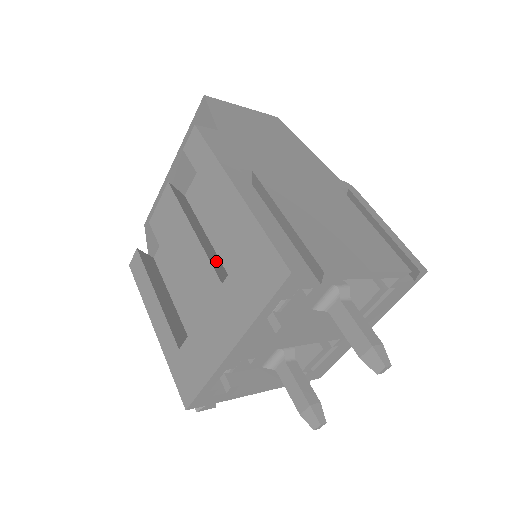
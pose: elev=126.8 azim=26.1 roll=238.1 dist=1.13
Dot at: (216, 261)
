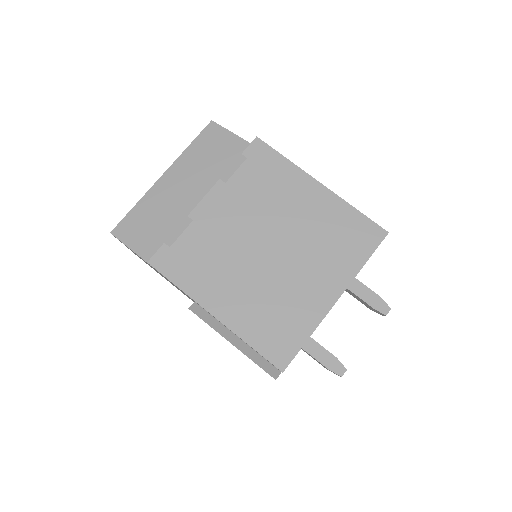
Dot at: occluded
